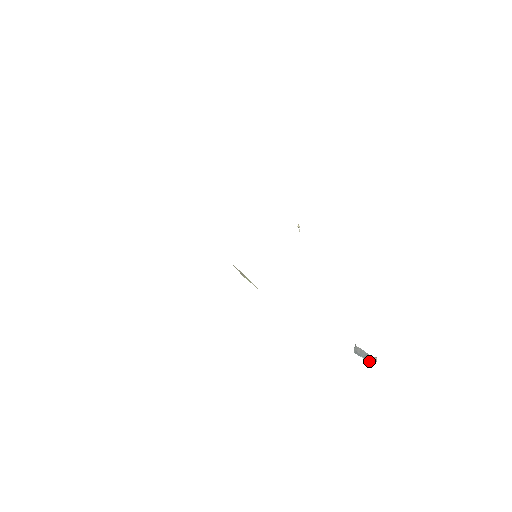
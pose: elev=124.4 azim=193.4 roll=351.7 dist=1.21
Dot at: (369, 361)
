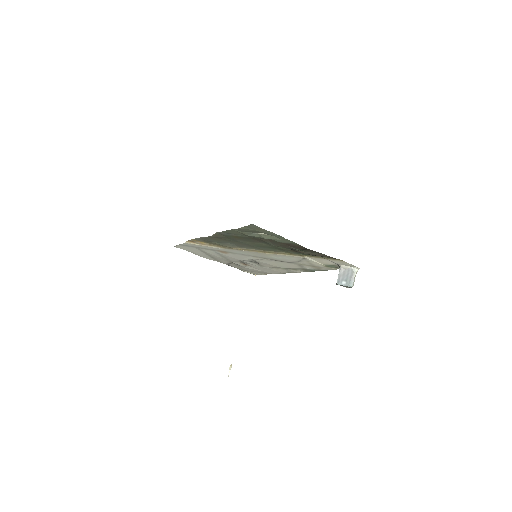
Dot at: (350, 281)
